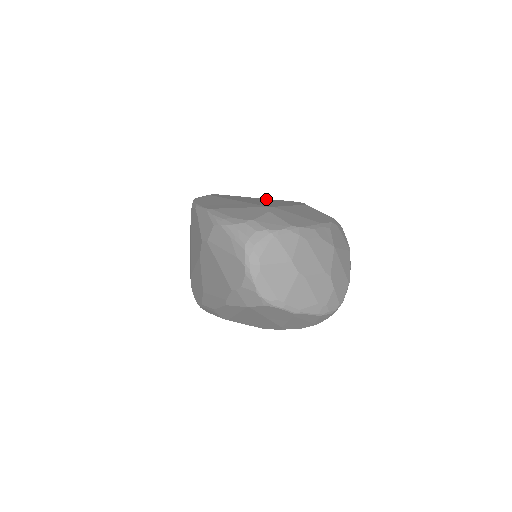
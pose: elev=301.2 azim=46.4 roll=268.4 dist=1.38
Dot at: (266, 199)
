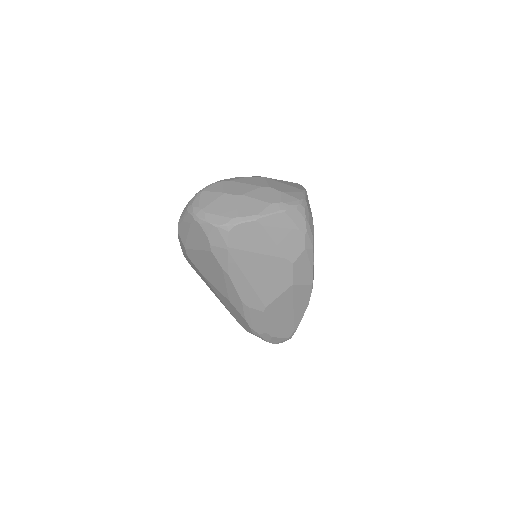
Dot at: occluded
